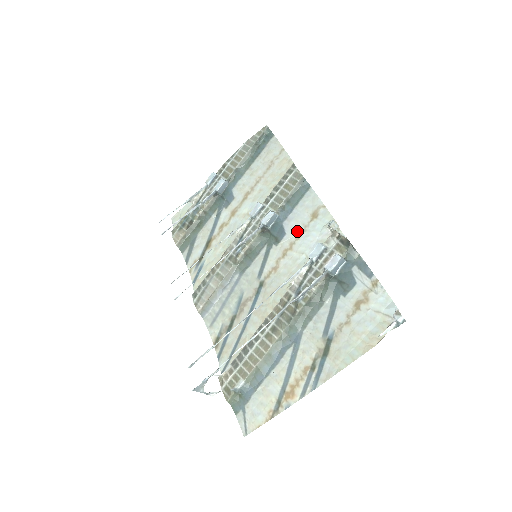
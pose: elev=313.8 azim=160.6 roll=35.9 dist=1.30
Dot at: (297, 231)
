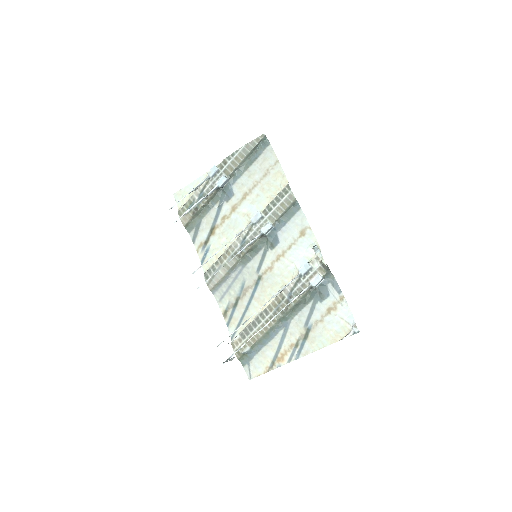
Dot at: (288, 242)
